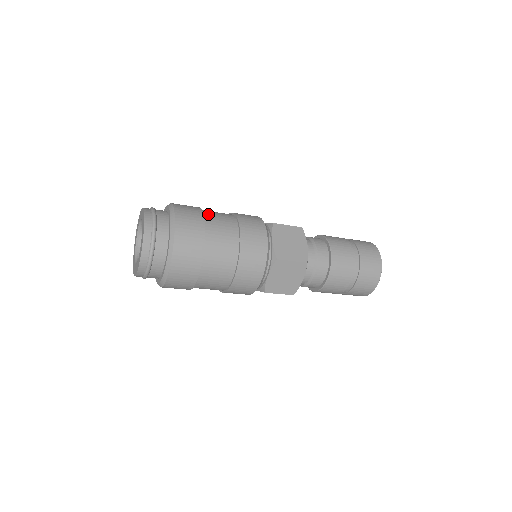
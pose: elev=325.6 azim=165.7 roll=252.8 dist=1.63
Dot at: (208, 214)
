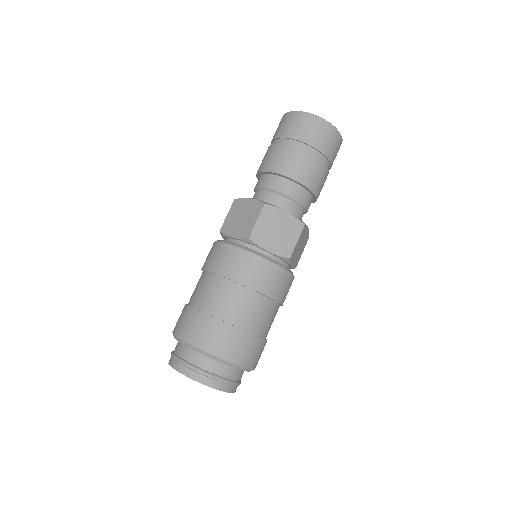
Dot at: (215, 310)
